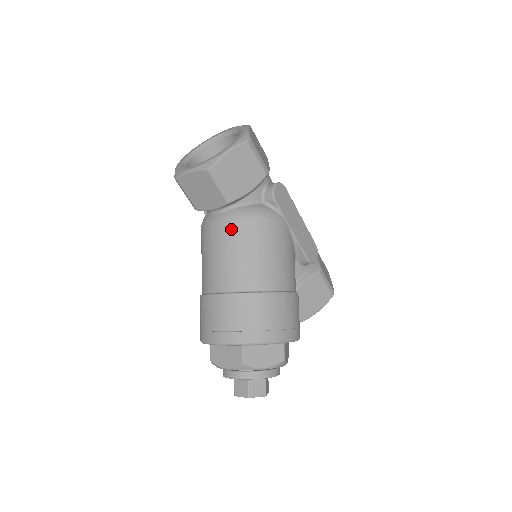
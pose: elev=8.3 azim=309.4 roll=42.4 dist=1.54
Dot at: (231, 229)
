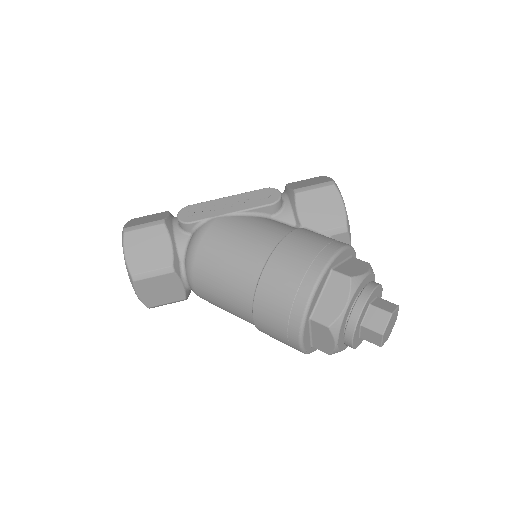
Dot at: (199, 278)
